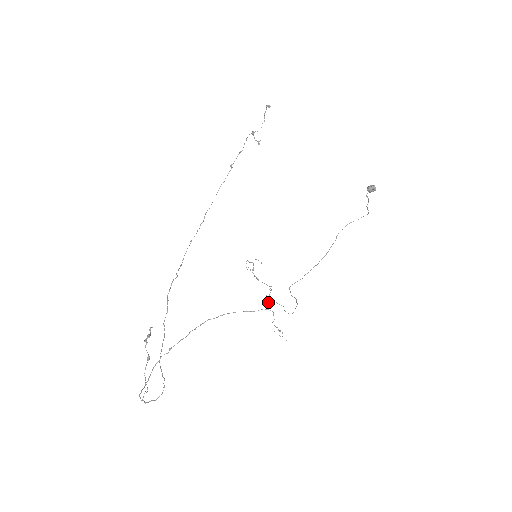
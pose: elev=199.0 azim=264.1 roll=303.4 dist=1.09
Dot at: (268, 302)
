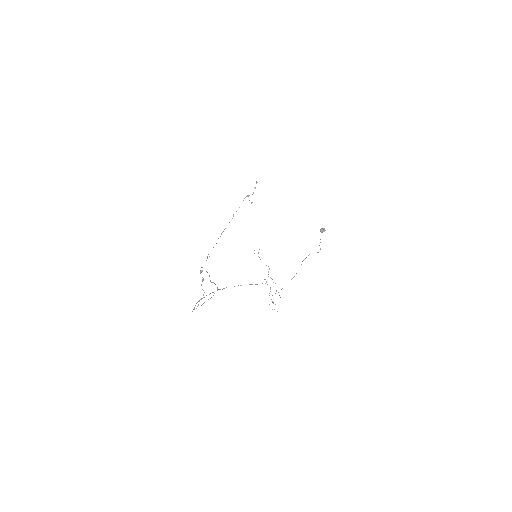
Dot at: occluded
